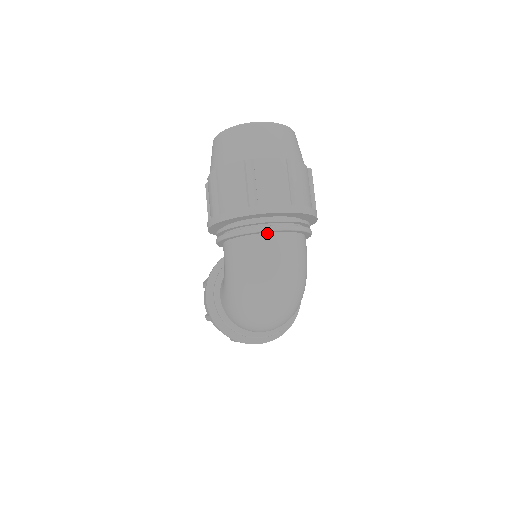
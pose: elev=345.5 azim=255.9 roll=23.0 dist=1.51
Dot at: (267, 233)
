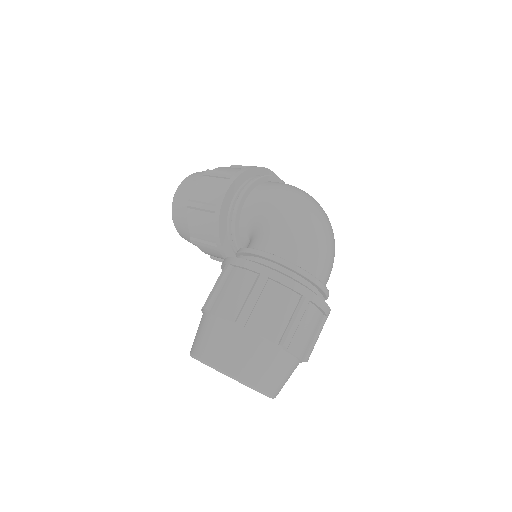
Dot at: occluded
